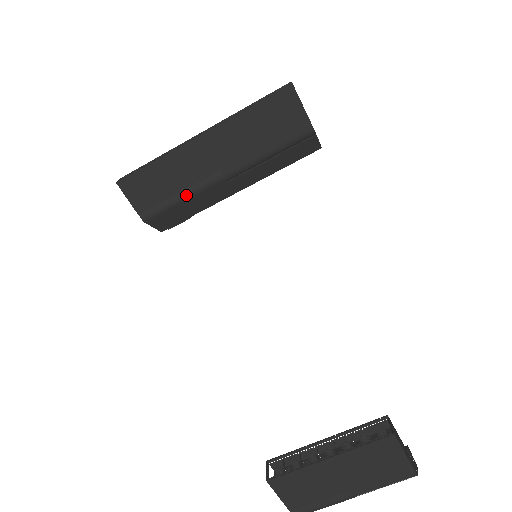
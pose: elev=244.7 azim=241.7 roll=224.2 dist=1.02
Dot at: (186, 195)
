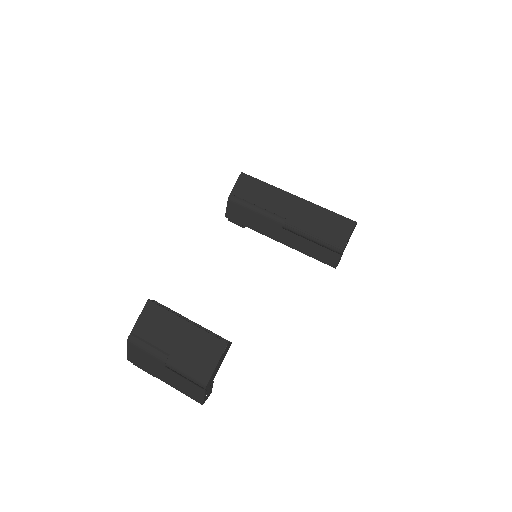
Dot at: (259, 210)
